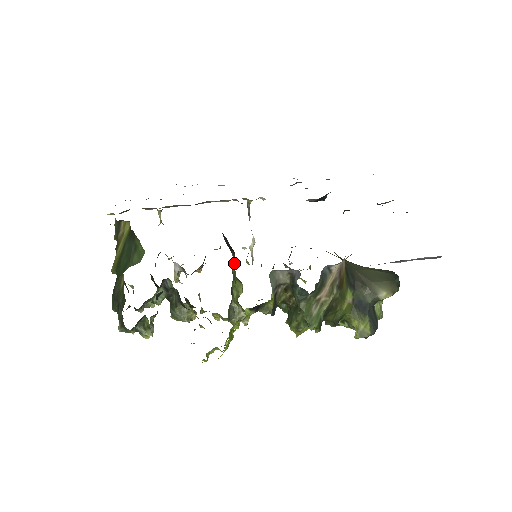
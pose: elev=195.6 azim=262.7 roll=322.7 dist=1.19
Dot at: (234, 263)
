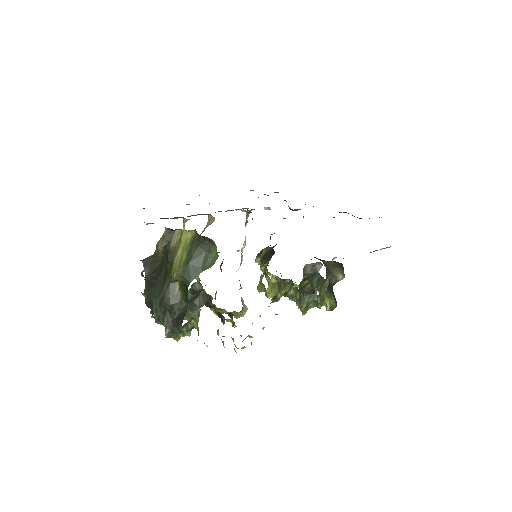
Dot at: occluded
